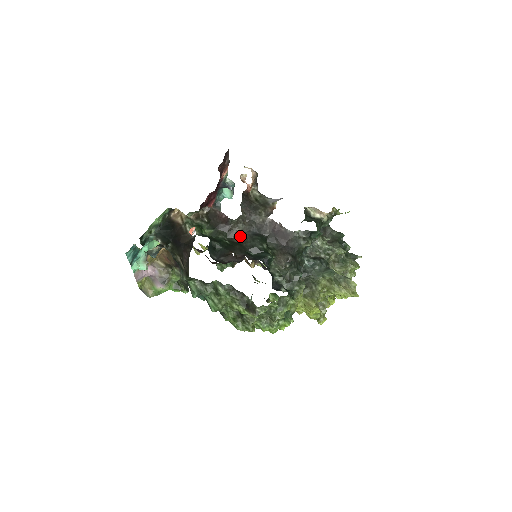
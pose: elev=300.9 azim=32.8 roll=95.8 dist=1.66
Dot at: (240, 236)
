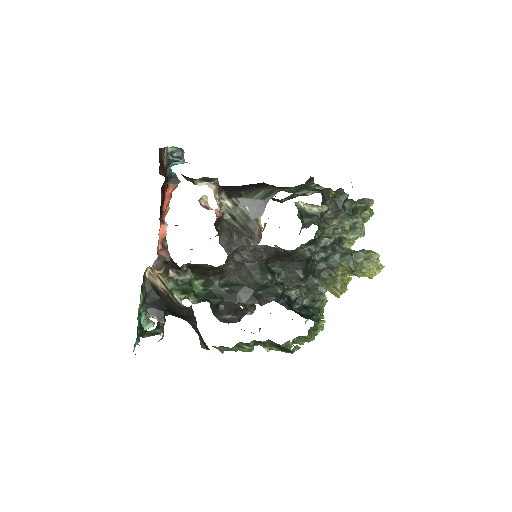
Dot at: (236, 273)
